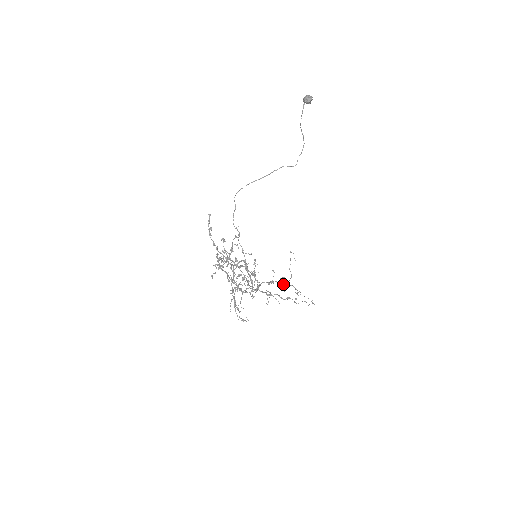
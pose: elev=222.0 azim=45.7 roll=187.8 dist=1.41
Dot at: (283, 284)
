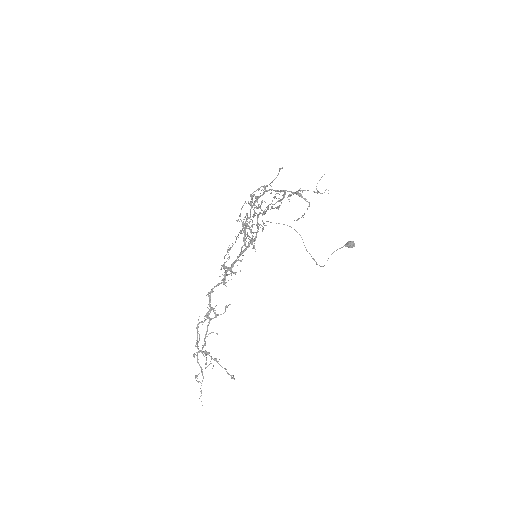
Dot at: (205, 343)
